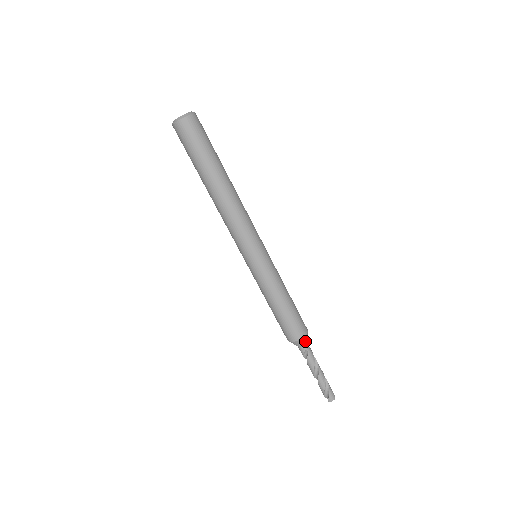
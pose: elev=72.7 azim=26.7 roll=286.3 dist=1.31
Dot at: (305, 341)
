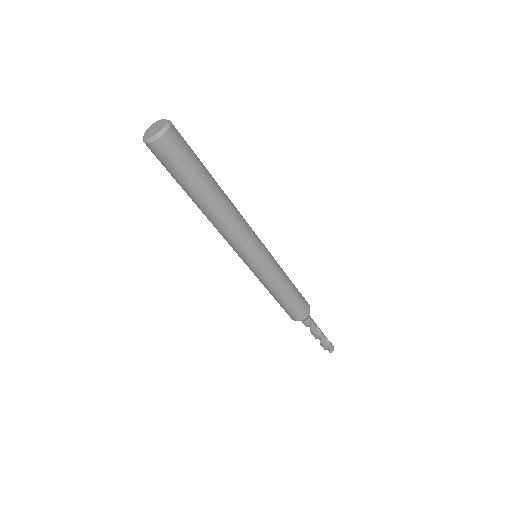
Dot at: occluded
